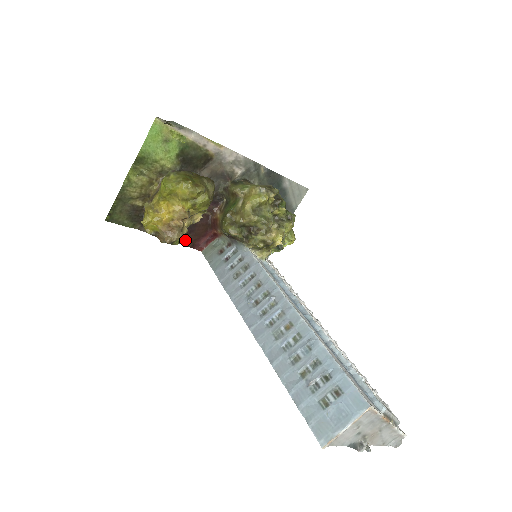
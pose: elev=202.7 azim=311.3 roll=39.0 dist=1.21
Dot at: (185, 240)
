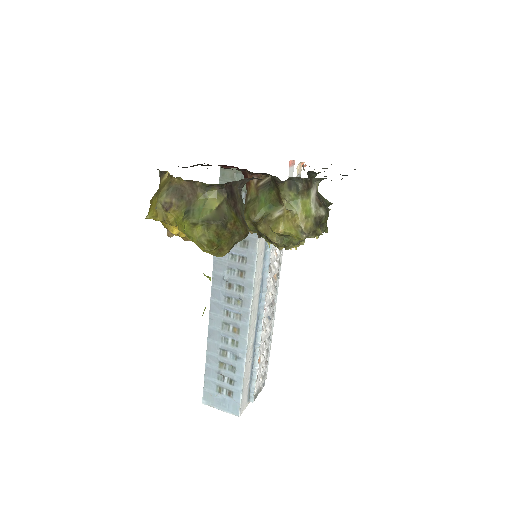
Dot at: occluded
